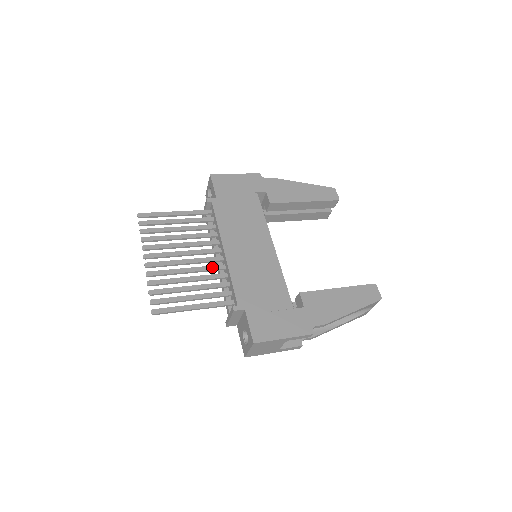
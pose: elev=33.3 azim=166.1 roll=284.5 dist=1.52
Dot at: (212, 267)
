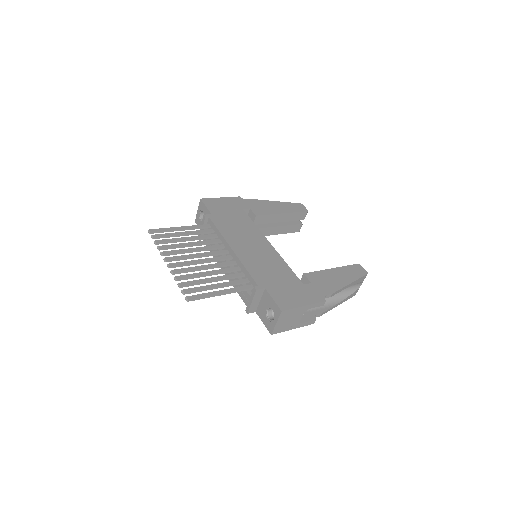
Dot at: (225, 263)
